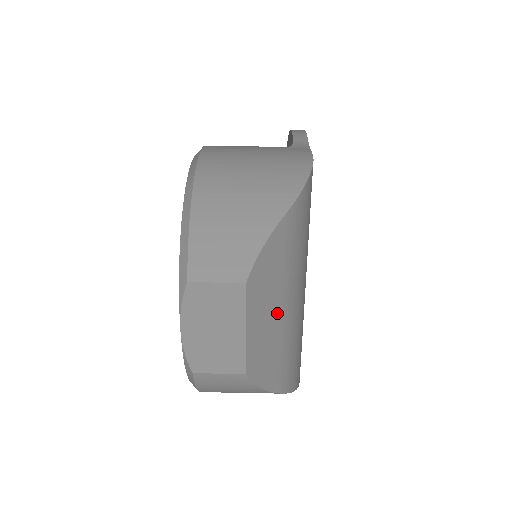
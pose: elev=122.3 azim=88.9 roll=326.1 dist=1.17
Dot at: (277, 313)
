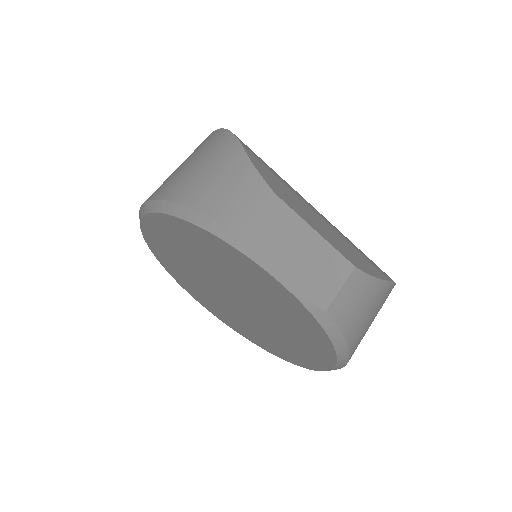
Dot at: (317, 216)
